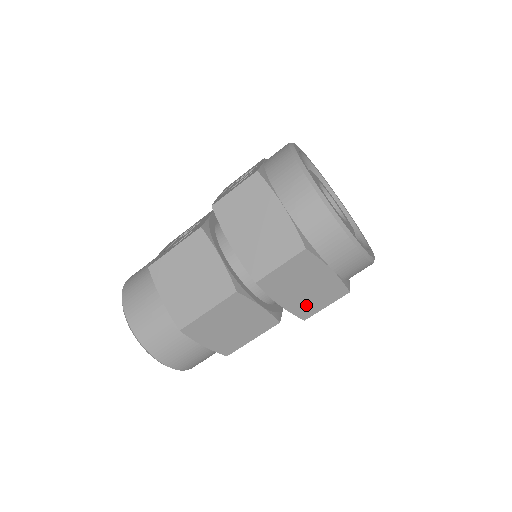
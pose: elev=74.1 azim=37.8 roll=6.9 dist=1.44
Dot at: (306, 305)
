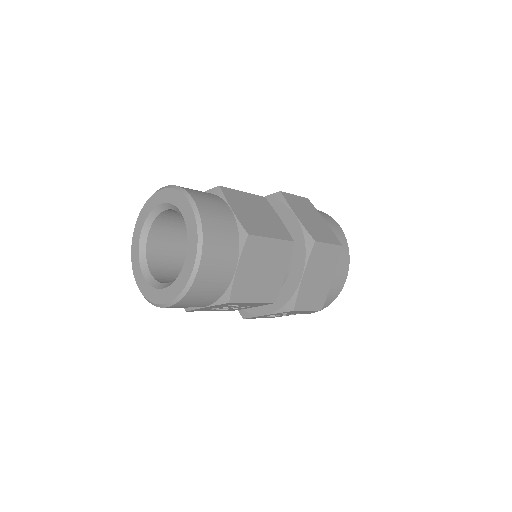
Dot at: (306, 295)
